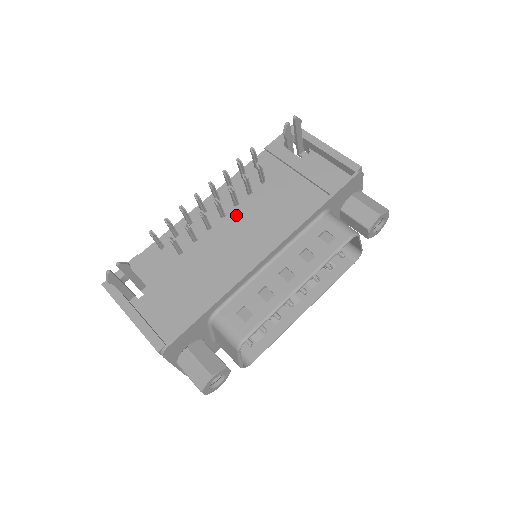
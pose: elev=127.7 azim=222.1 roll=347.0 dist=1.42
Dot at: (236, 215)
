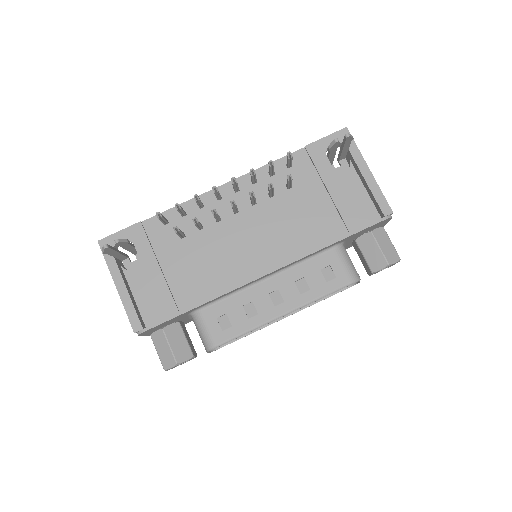
Dot at: (249, 216)
